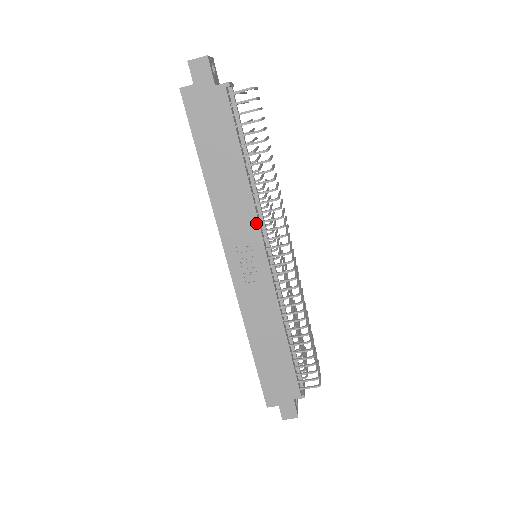
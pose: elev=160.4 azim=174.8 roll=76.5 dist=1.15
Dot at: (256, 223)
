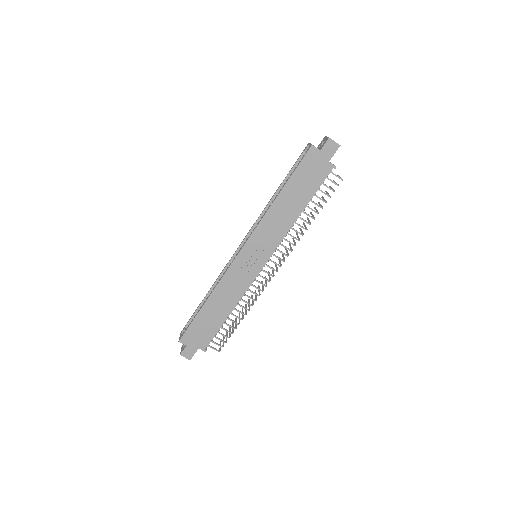
Dot at: (278, 242)
